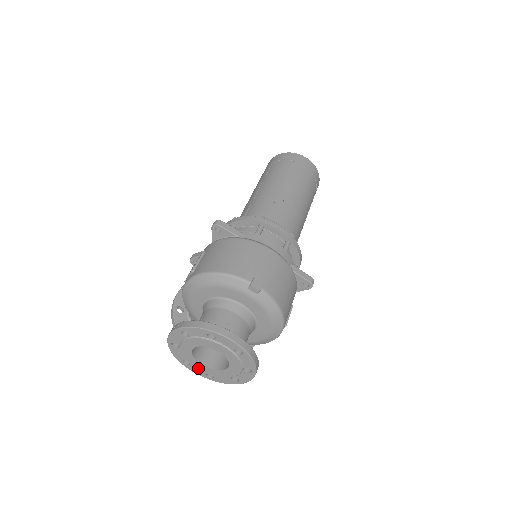
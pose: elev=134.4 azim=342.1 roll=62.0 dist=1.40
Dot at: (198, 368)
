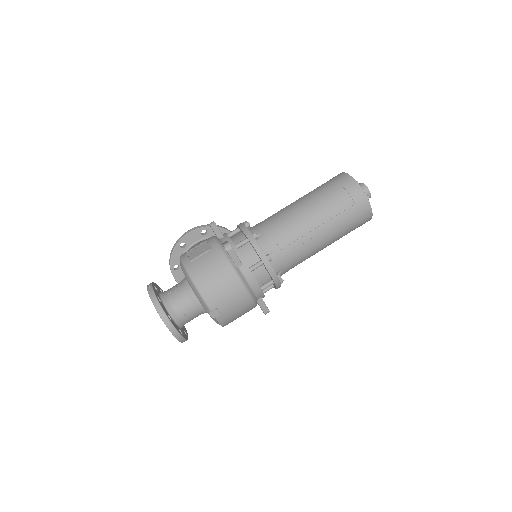
Dot at: occluded
